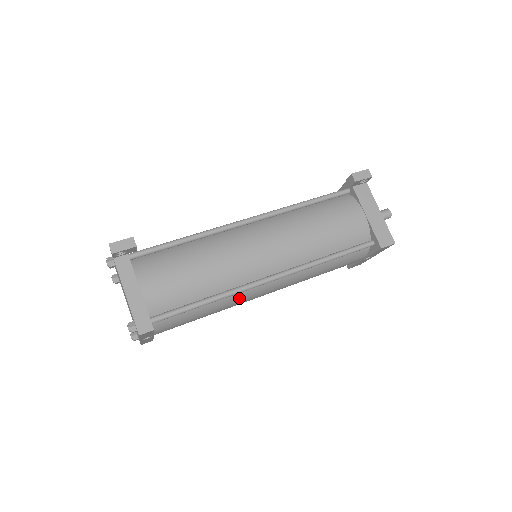
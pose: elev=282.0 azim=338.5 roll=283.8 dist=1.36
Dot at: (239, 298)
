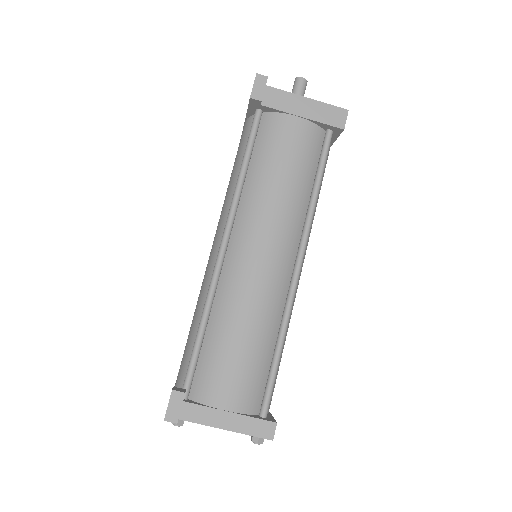
Dot at: occluded
